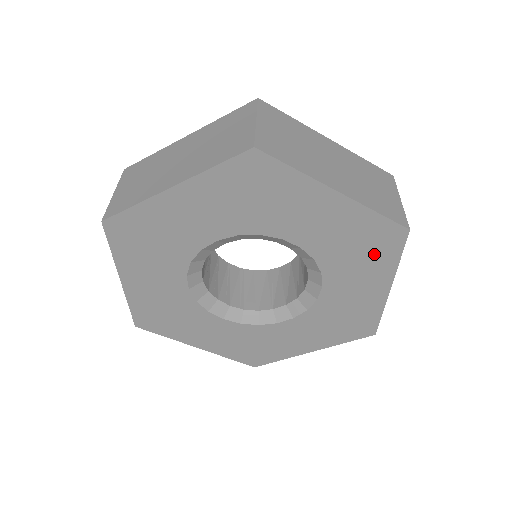
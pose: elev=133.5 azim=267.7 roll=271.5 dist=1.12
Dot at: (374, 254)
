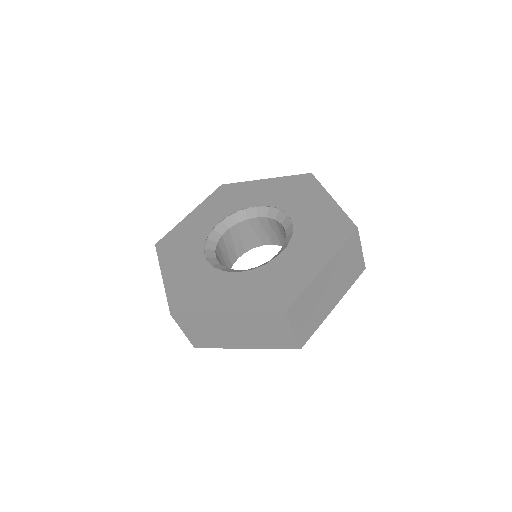
Dot at: occluded
